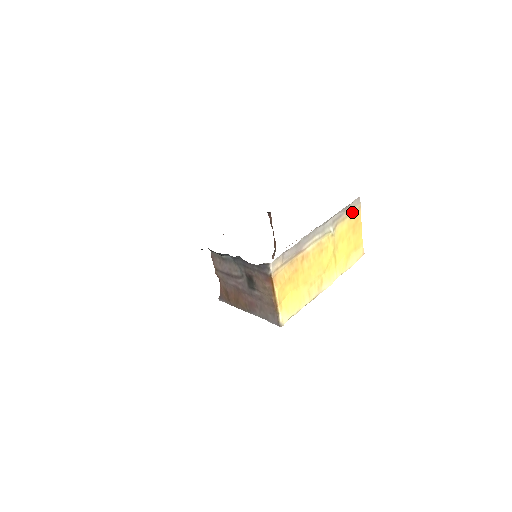
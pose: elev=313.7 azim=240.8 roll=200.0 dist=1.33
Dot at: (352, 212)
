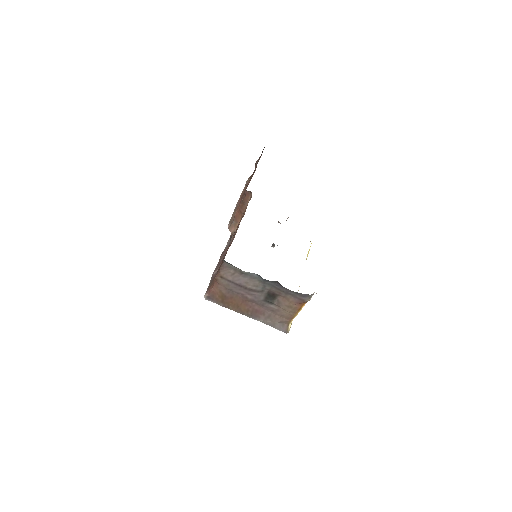
Dot at: occluded
